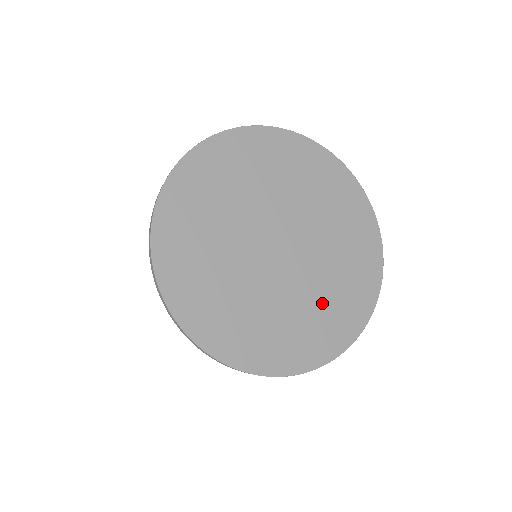
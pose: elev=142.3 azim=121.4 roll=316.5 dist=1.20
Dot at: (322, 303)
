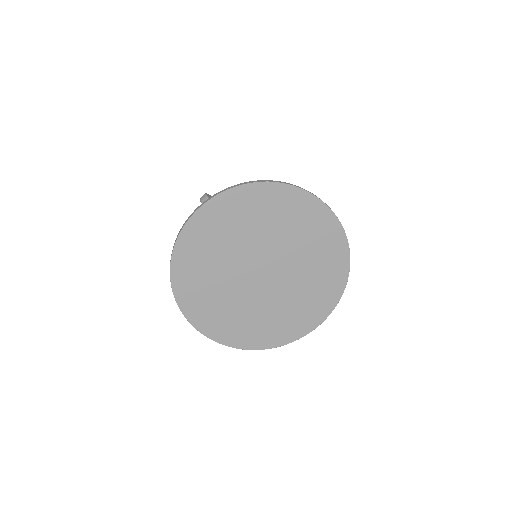
Dot at: (280, 314)
